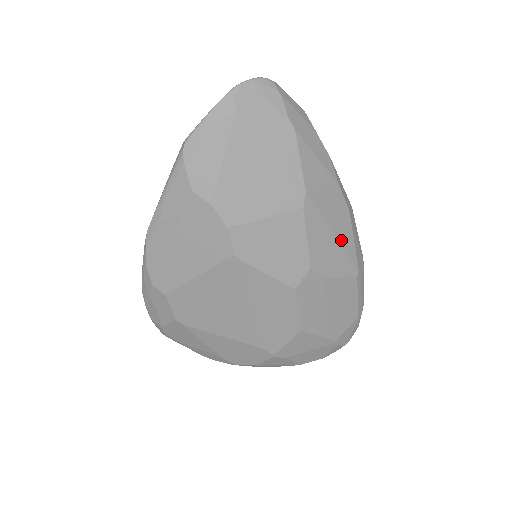
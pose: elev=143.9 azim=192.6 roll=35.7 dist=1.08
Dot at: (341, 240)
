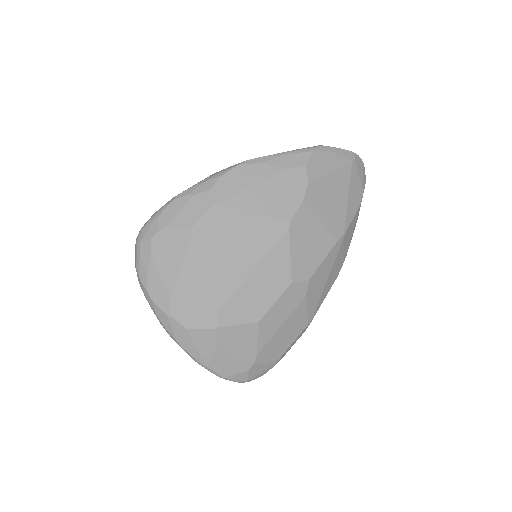
Dot at: (325, 287)
